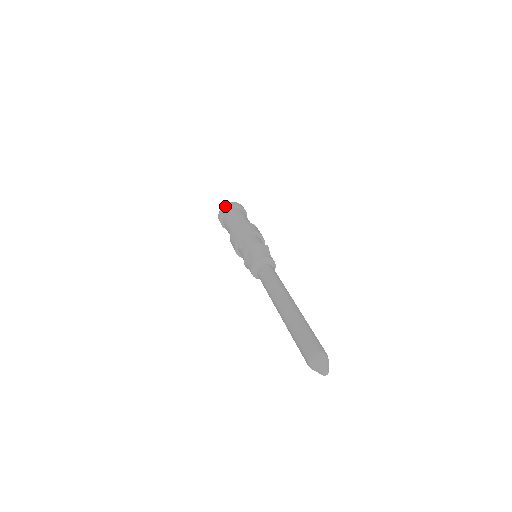
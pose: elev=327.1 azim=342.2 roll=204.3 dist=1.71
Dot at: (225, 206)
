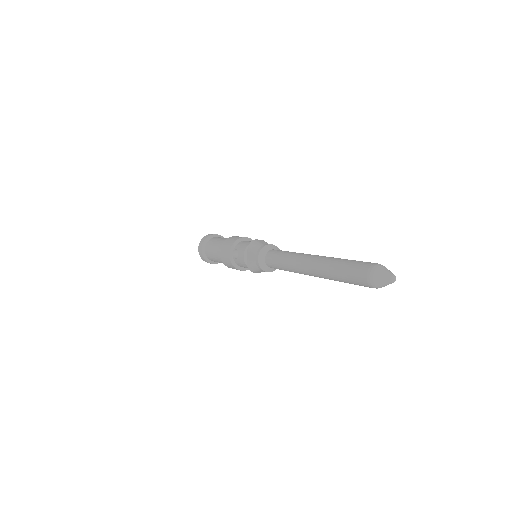
Dot at: (202, 239)
